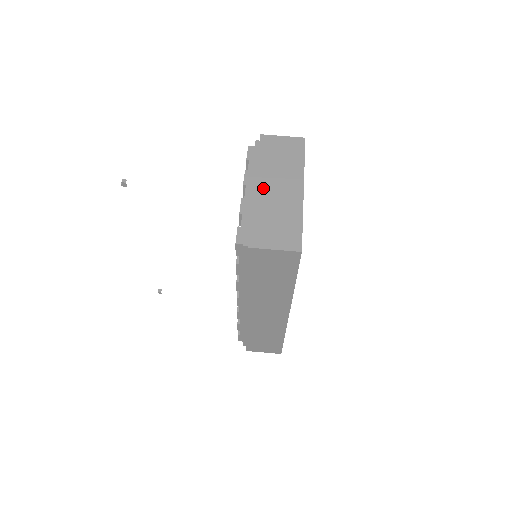
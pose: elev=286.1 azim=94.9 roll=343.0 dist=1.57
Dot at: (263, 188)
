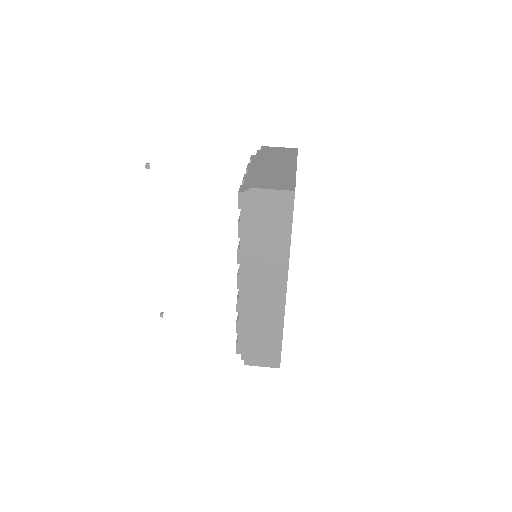
Dot at: (263, 165)
